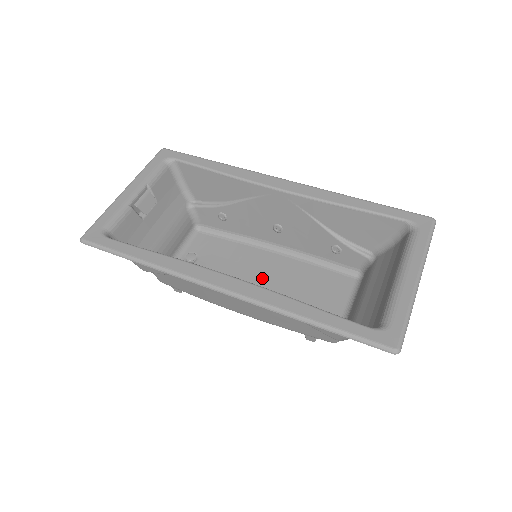
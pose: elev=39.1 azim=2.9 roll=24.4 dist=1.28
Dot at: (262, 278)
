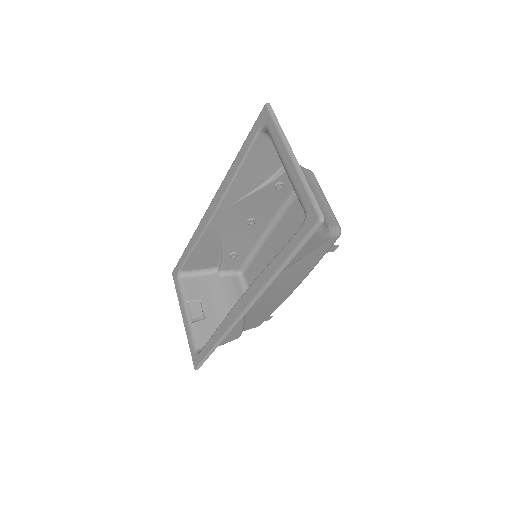
Dot at: occluded
